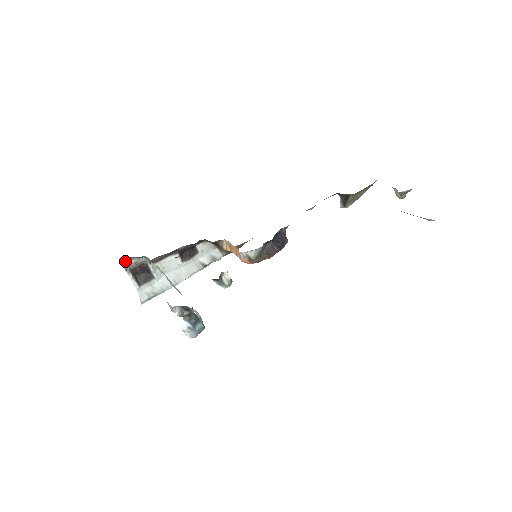
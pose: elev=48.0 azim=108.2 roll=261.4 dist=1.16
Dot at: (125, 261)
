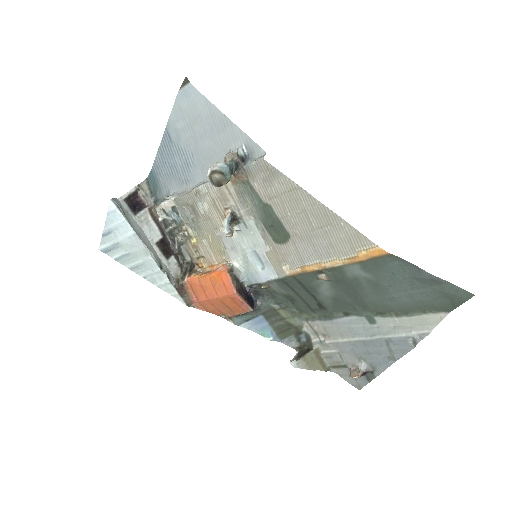
Dot at: (146, 184)
